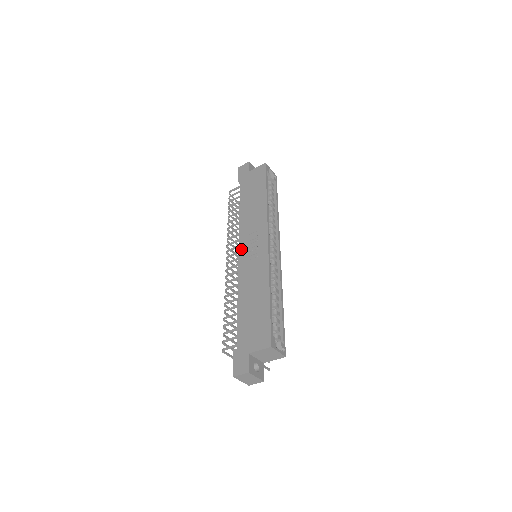
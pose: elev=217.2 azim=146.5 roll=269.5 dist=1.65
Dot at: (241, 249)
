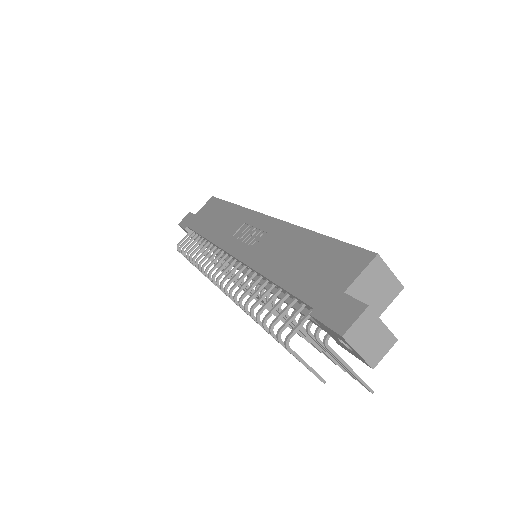
Dot at: (231, 249)
